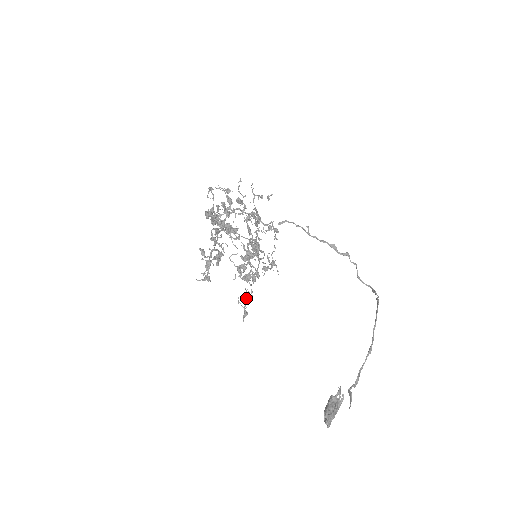
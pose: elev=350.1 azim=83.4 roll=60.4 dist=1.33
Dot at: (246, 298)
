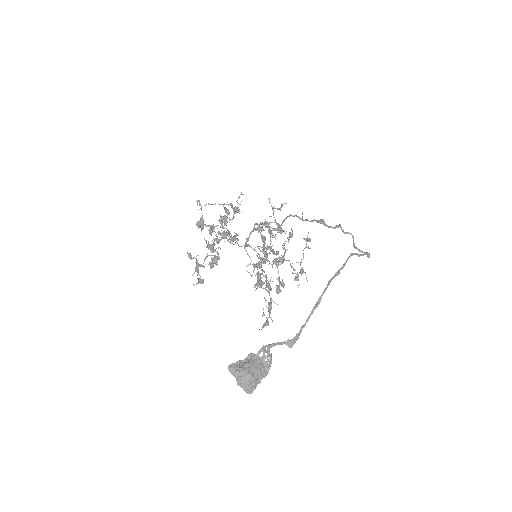
Dot at: (267, 307)
